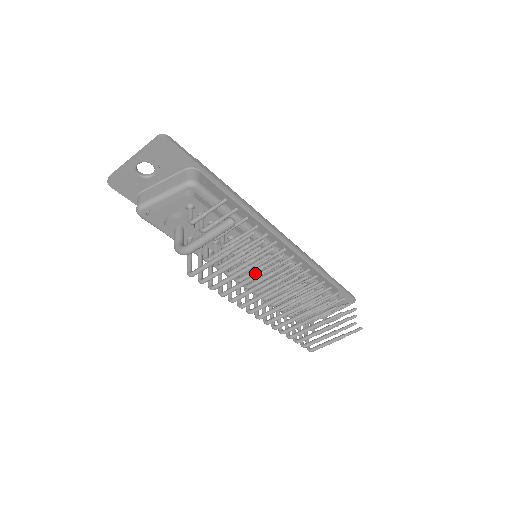
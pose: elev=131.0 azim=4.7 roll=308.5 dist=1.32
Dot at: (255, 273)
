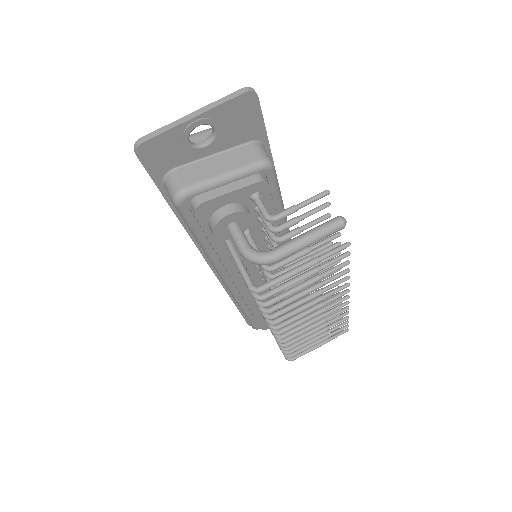
Dot at: occluded
